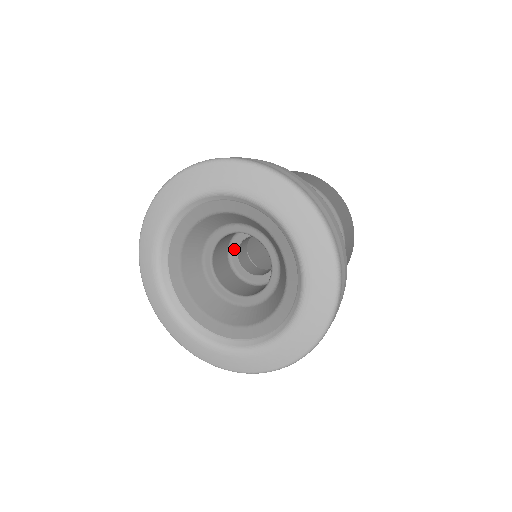
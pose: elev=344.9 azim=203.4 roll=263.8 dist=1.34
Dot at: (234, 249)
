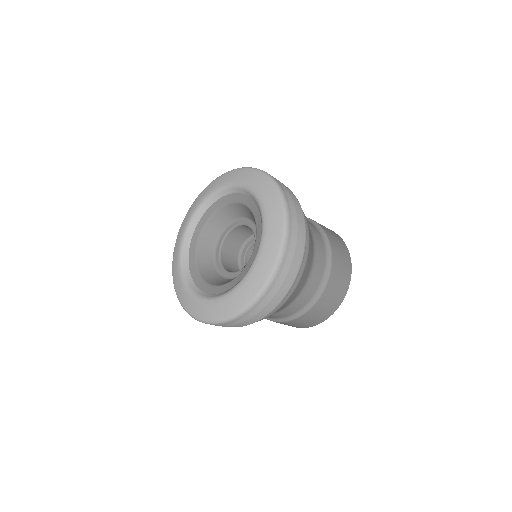
Dot at: (249, 243)
